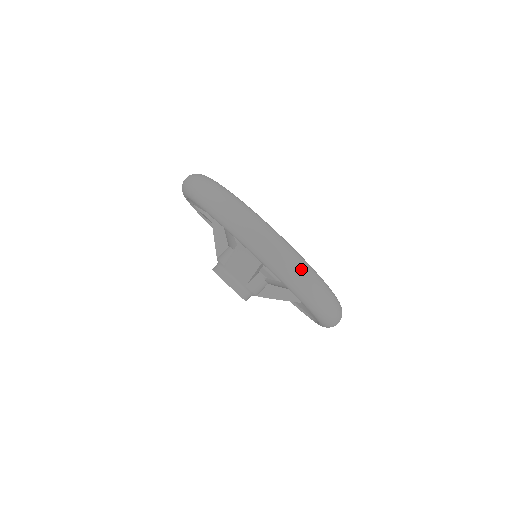
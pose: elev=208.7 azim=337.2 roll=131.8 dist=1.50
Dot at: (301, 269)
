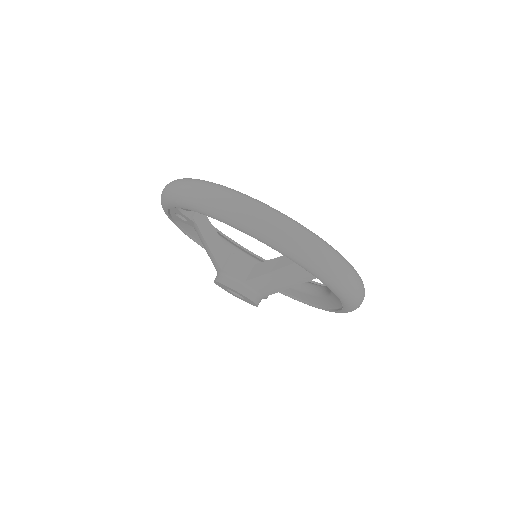
Dot at: (363, 288)
